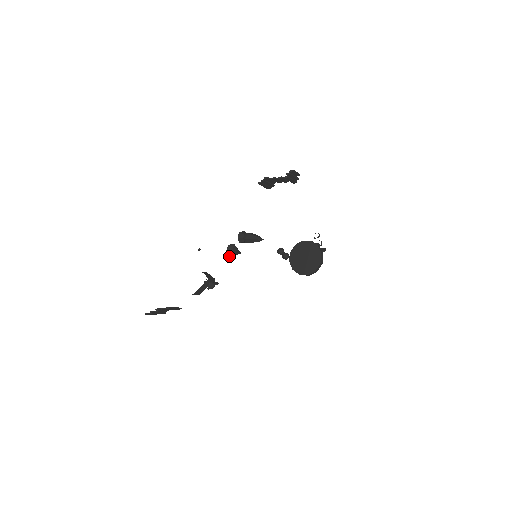
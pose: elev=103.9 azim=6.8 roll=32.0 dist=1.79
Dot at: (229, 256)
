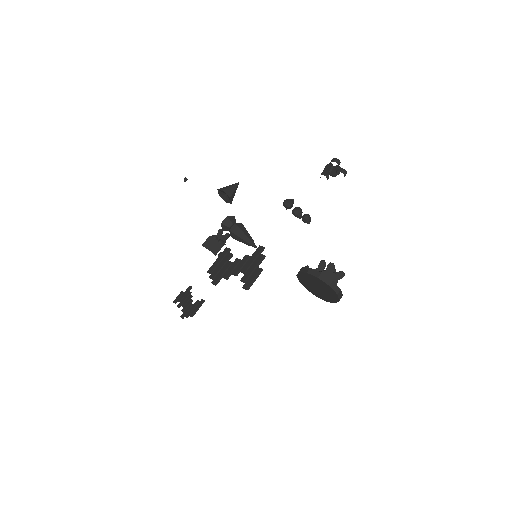
Dot at: occluded
